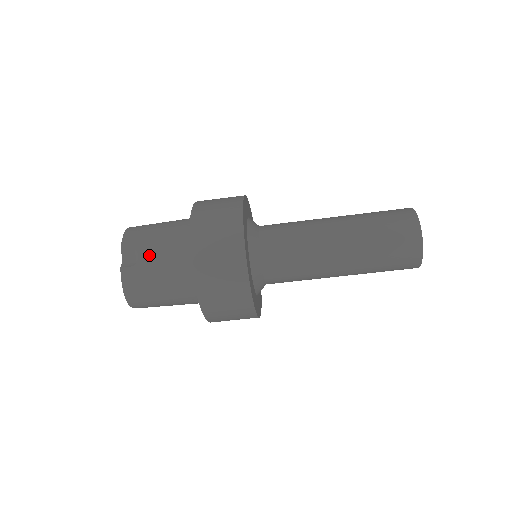
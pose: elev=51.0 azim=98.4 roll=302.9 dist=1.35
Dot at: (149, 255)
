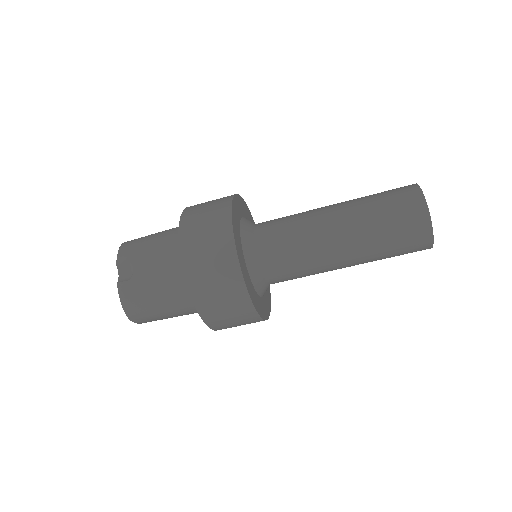
Dot at: (144, 267)
